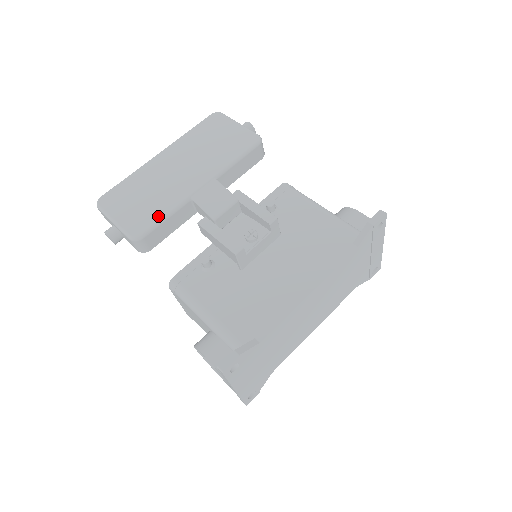
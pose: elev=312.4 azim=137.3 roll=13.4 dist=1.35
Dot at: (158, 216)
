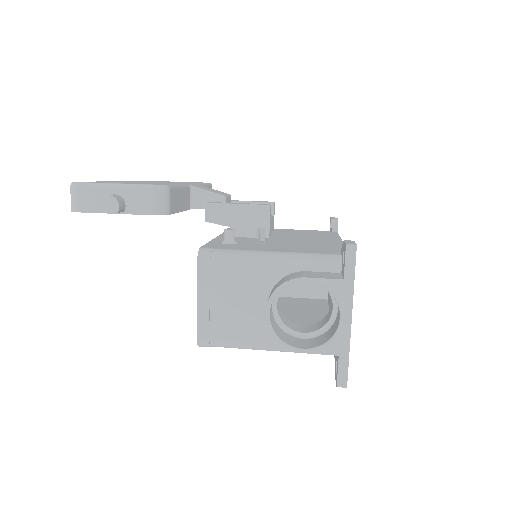
Dot at: occluded
